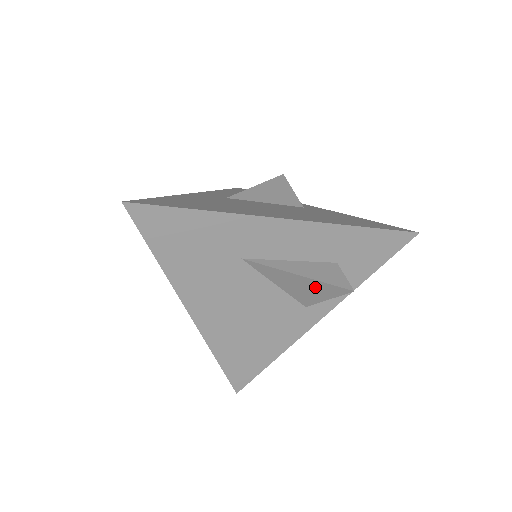
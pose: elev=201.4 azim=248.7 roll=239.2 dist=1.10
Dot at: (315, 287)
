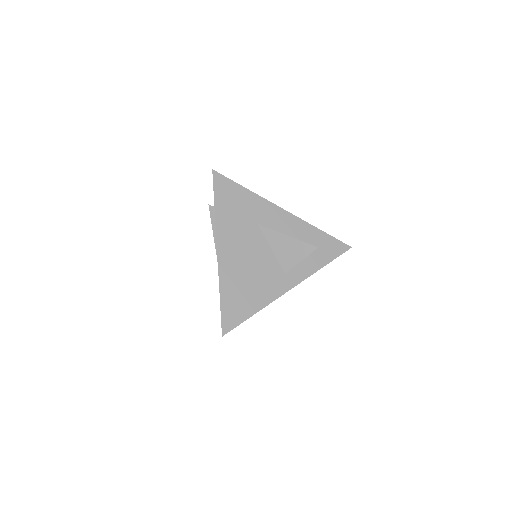
Dot at: (295, 247)
